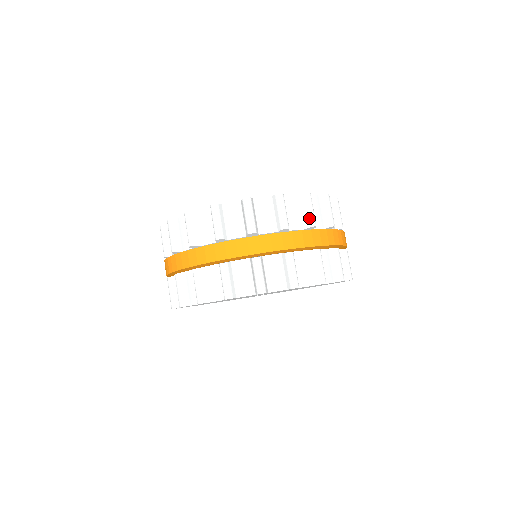
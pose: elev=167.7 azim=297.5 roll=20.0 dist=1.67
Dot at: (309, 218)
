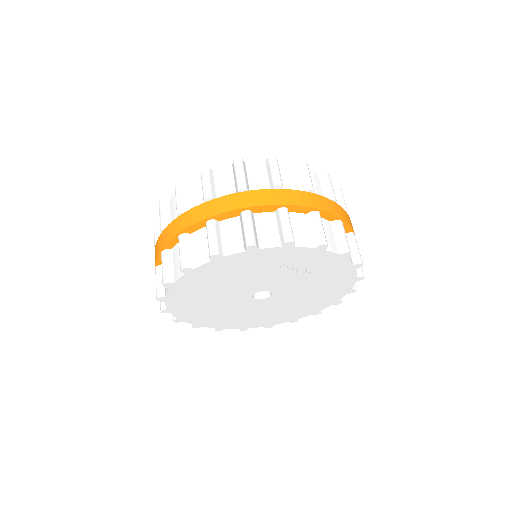
Dot at: (330, 192)
